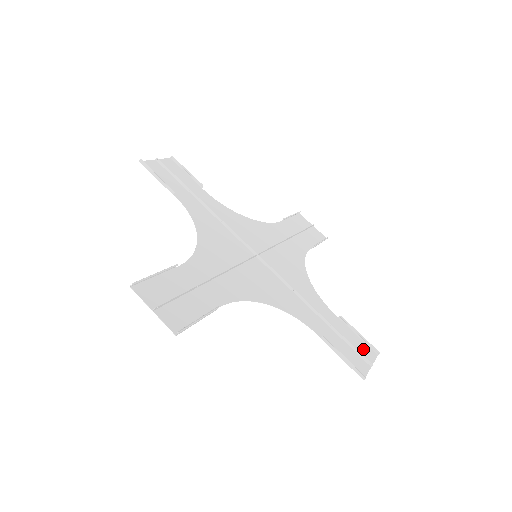
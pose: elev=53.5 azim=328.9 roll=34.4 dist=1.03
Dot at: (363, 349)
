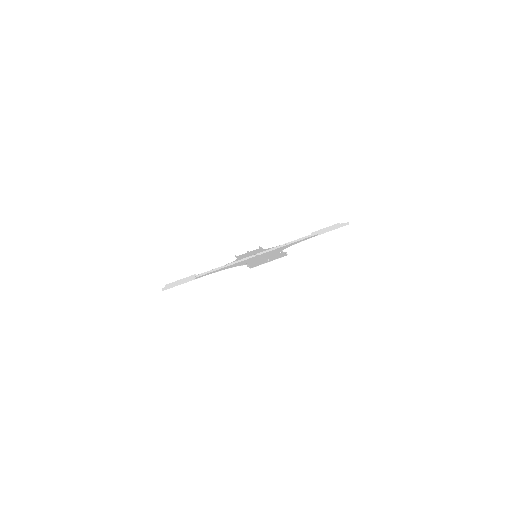
Dot at: occluded
